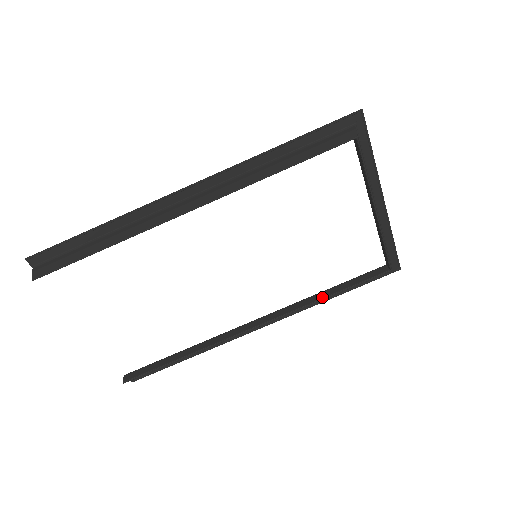
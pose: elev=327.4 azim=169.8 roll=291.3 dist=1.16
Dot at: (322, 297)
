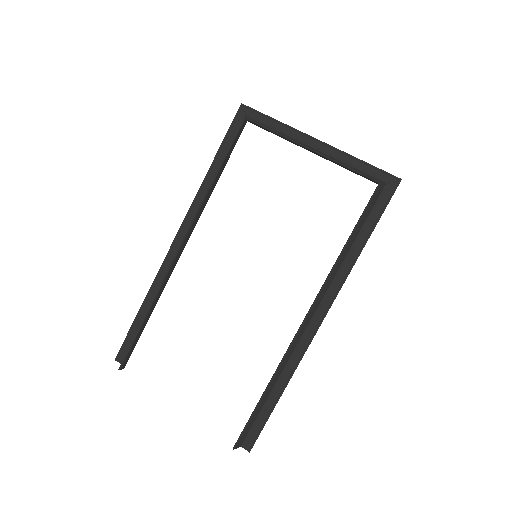
Dot at: (340, 253)
